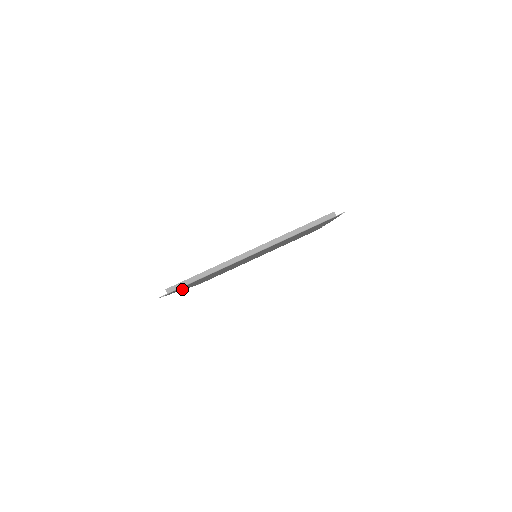
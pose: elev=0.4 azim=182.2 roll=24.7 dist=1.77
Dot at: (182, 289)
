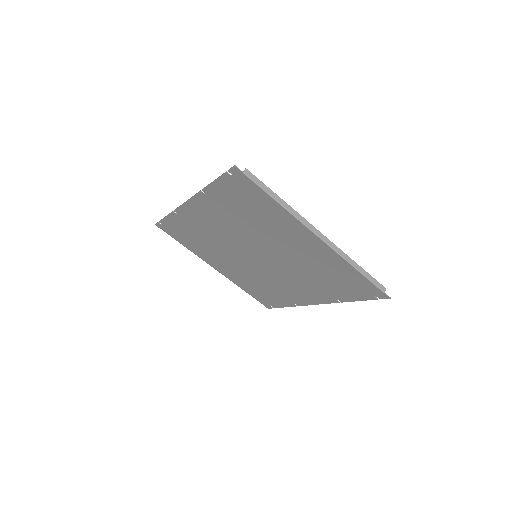
Dot at: (203, 196)
